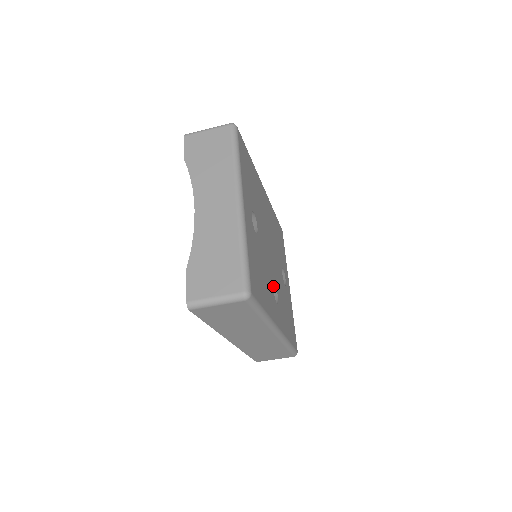
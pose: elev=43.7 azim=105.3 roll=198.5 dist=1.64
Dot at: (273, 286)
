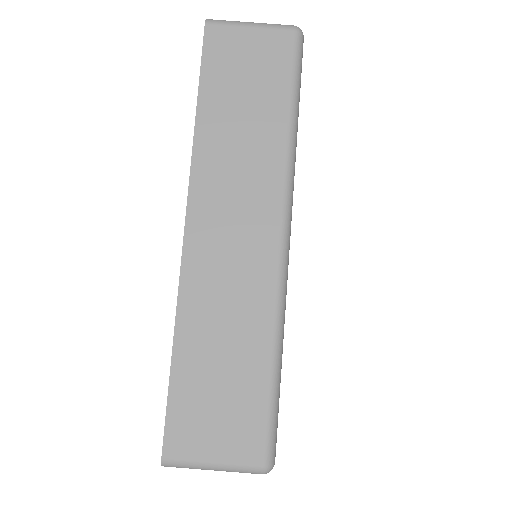
Dot at: occluded
